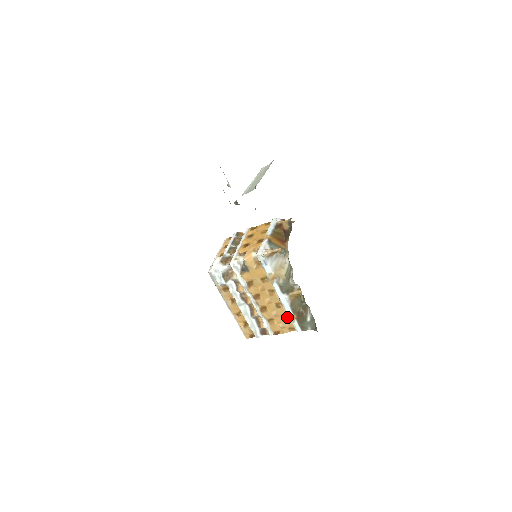
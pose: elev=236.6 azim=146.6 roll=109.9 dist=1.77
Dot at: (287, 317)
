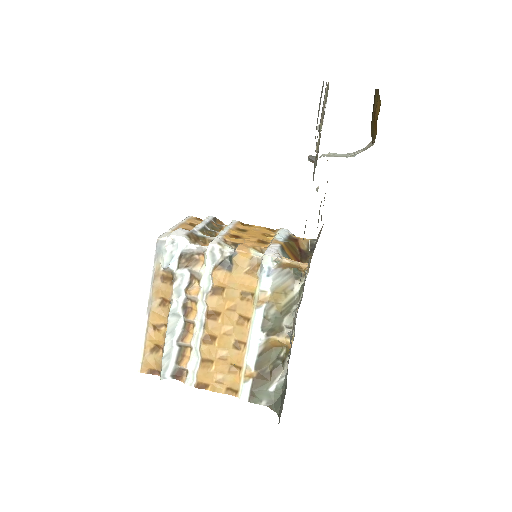
Dot at: (239, 369)
